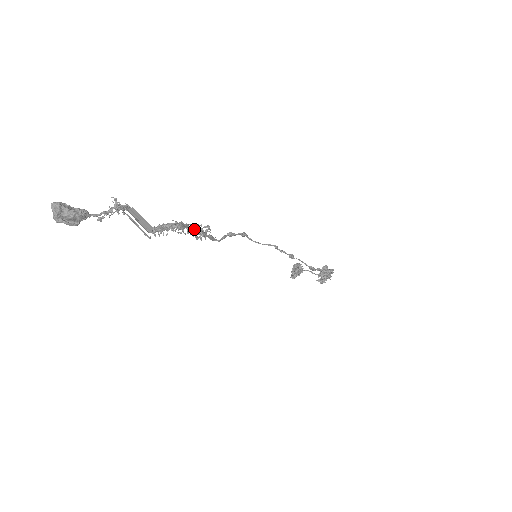
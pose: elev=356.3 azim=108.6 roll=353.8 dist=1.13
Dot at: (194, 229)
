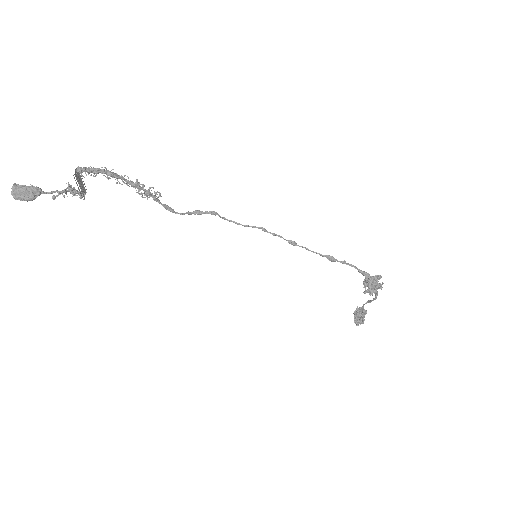
Dot at: (130, 180)
